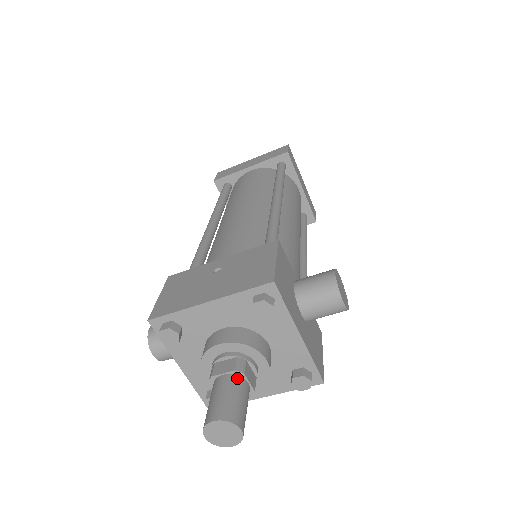
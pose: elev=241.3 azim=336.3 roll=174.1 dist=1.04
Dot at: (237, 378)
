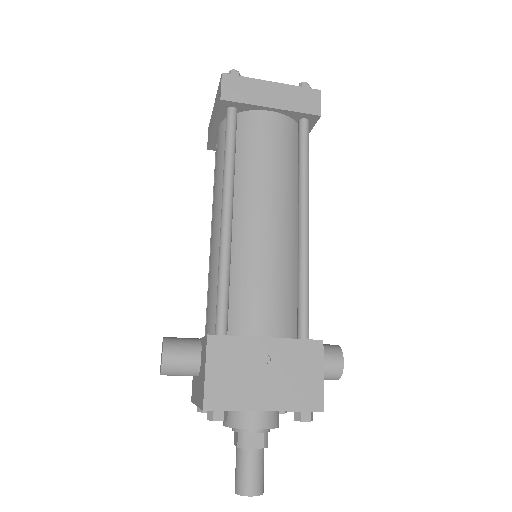
Dot at: (262, 451)
